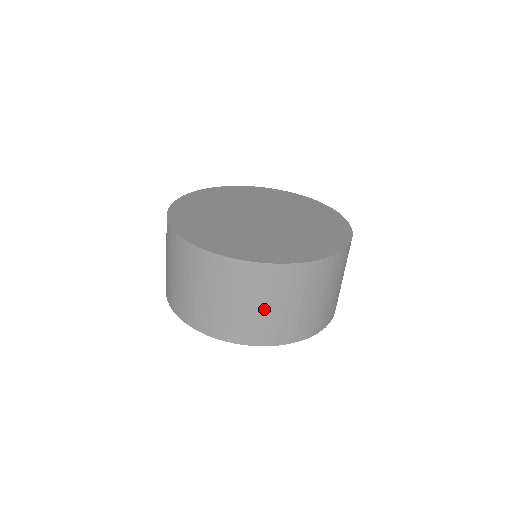
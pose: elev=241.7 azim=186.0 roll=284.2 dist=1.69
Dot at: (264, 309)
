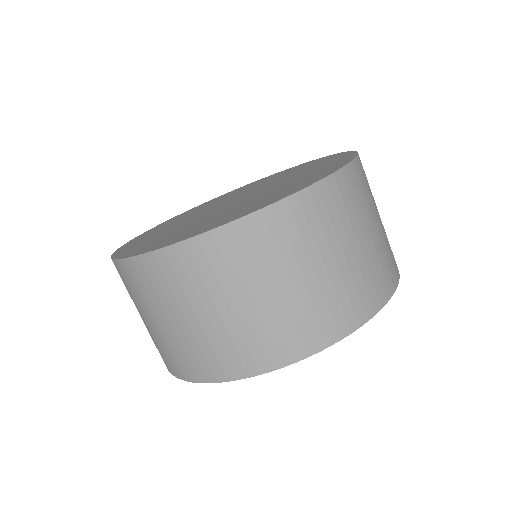
Dot at: (366, 241)
